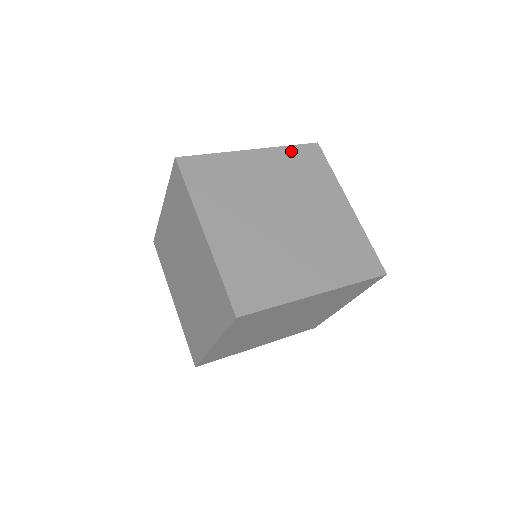
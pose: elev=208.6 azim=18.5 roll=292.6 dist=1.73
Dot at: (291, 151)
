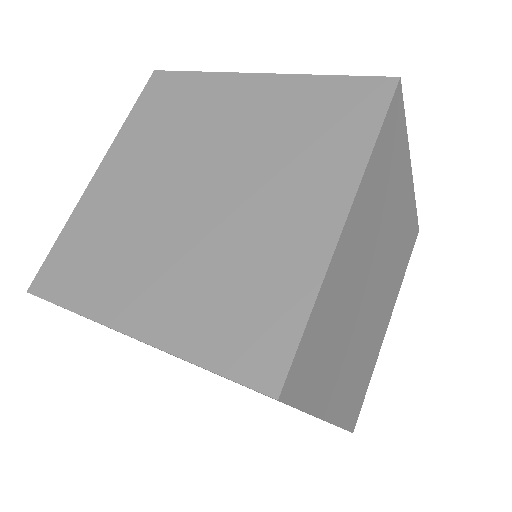
Dot at: (323, 86)
